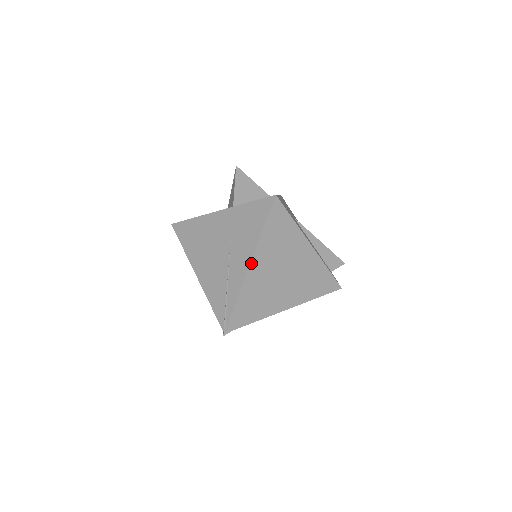
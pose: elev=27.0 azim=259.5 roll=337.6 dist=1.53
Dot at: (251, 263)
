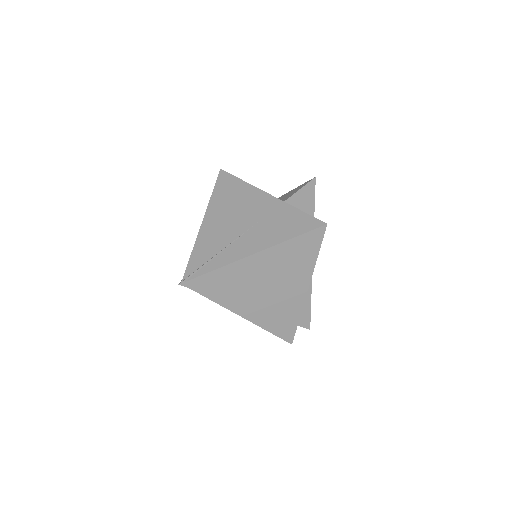
Dot at: (257, 253)
